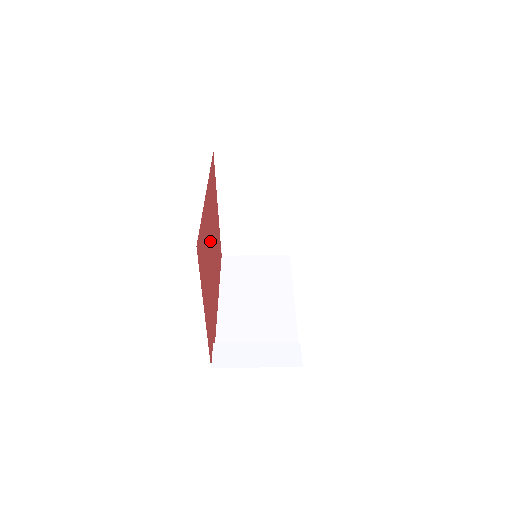
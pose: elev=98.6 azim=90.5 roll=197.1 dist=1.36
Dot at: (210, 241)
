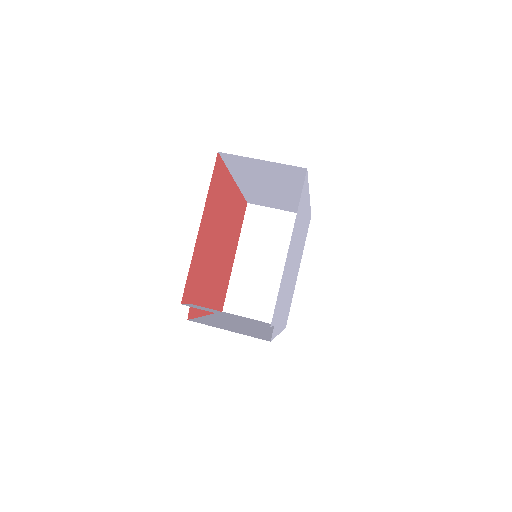
Dot at: (223, 227)
